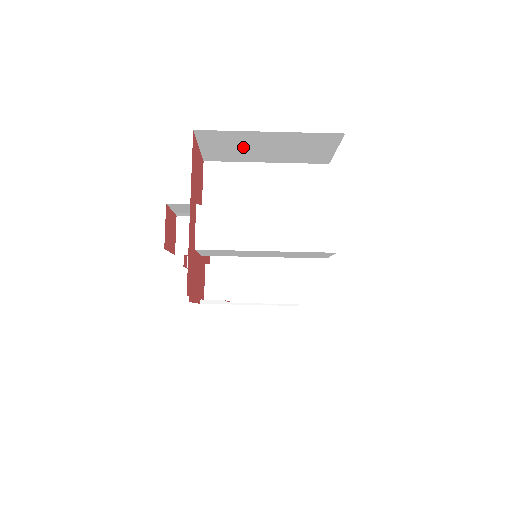
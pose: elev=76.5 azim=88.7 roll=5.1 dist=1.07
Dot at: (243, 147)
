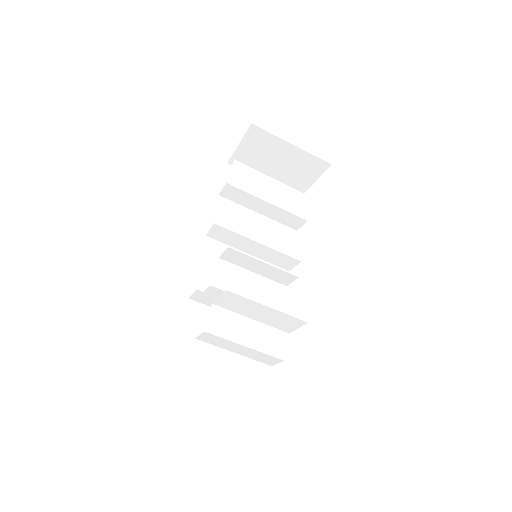
Dot at: occluded
